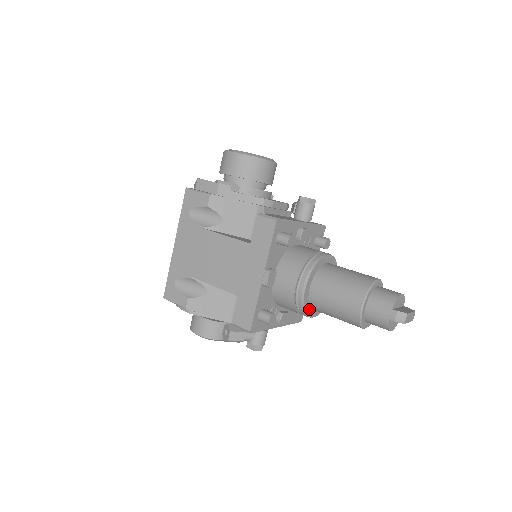
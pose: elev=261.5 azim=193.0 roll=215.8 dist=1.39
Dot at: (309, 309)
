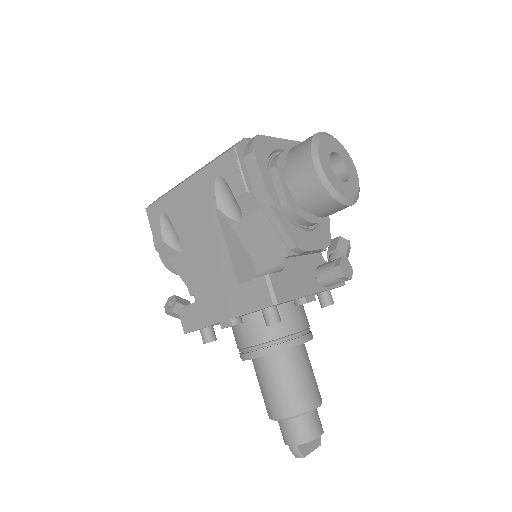
Dot at: occluded
